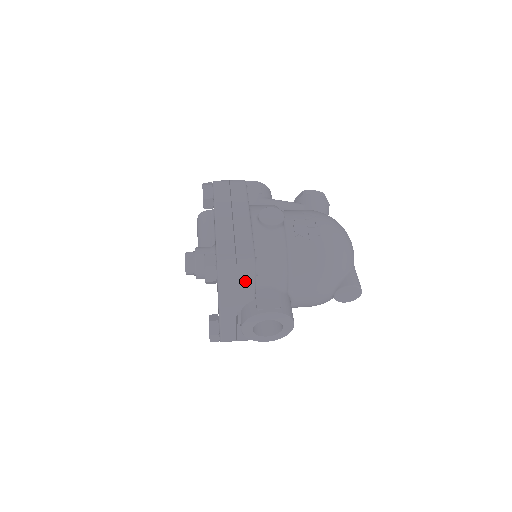
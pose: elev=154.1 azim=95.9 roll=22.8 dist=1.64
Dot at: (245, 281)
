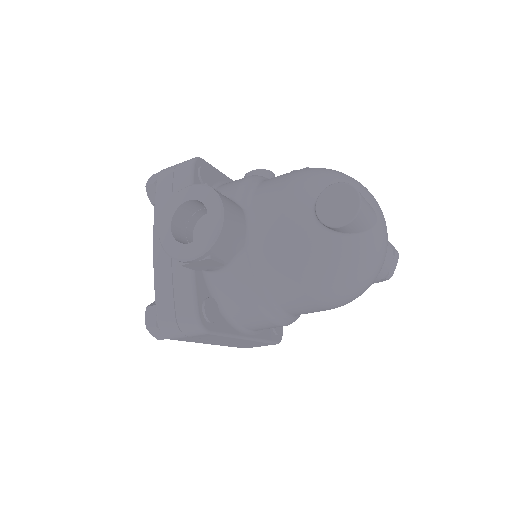
Dot at: (181, 175)
